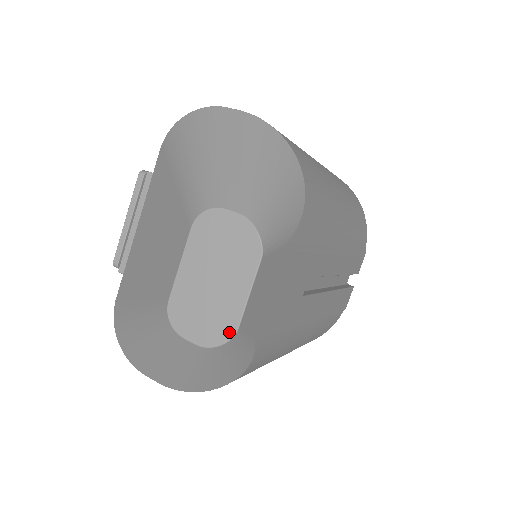
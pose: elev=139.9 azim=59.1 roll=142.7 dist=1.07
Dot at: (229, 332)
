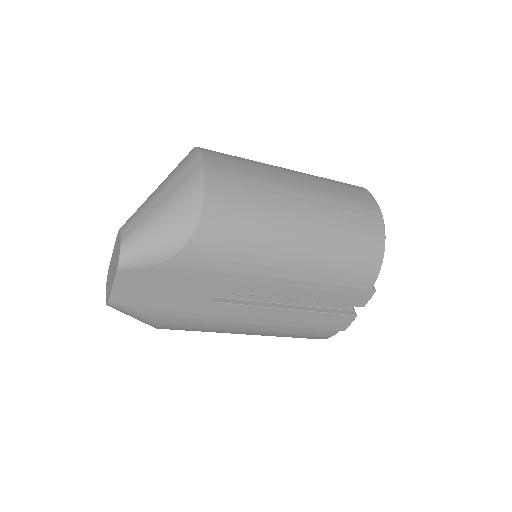
Dot at: (108, 300)
